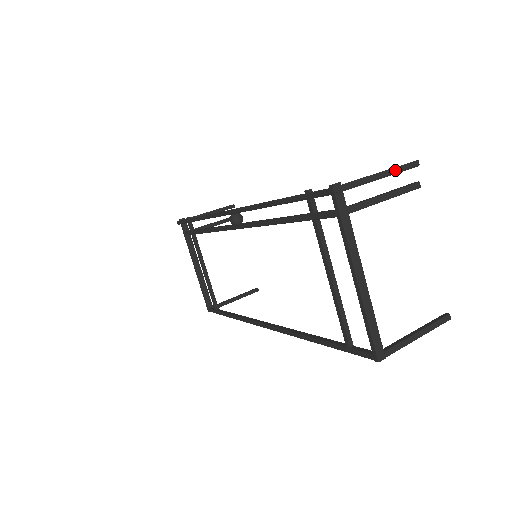
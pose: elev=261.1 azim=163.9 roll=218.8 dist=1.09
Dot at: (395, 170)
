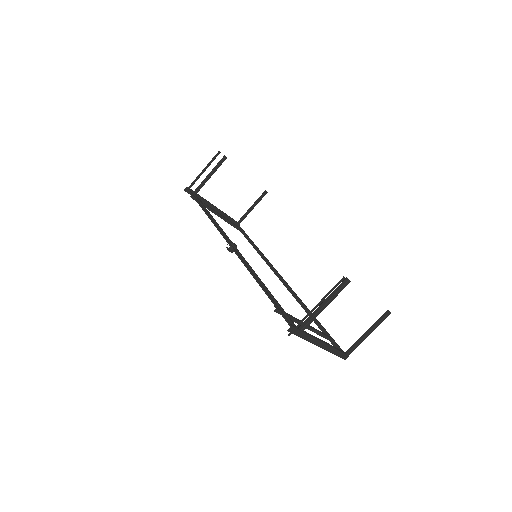
Dot at: (327, 295)
